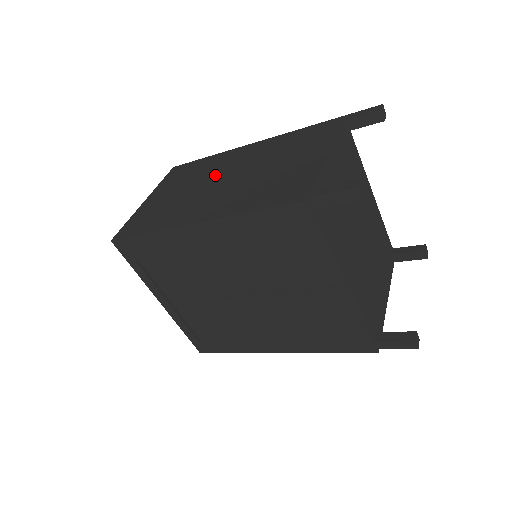
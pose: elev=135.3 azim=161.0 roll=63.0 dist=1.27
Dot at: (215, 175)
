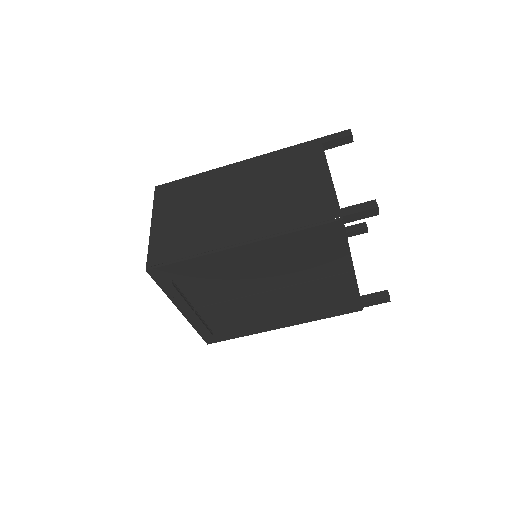
Dot at: (221, 196)
